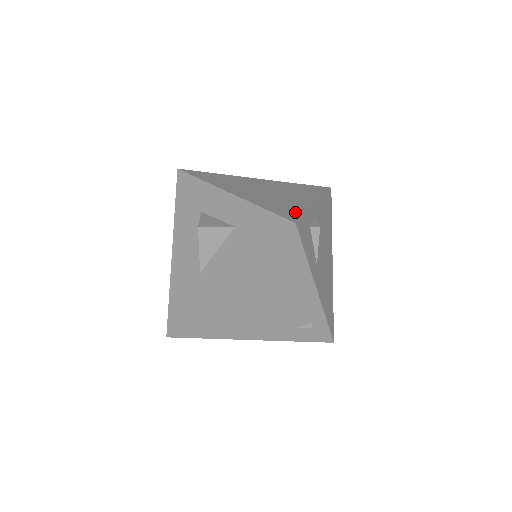
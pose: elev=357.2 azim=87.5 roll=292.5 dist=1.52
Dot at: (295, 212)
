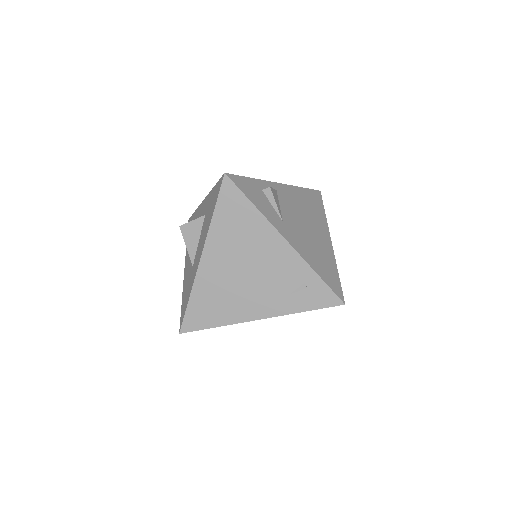
Dot at: occluded
